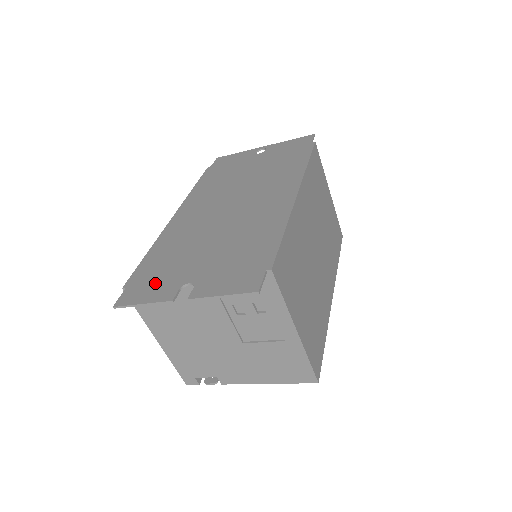
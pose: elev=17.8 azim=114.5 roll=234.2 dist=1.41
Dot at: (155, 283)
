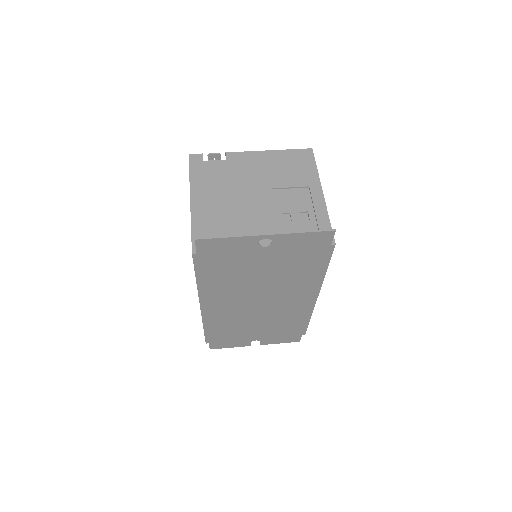
Dot at: (231, 342)
